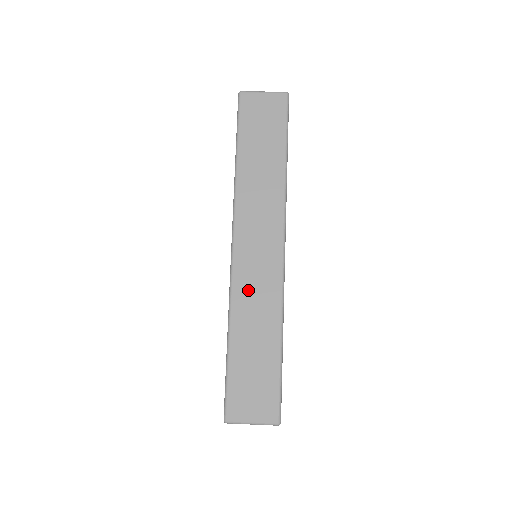
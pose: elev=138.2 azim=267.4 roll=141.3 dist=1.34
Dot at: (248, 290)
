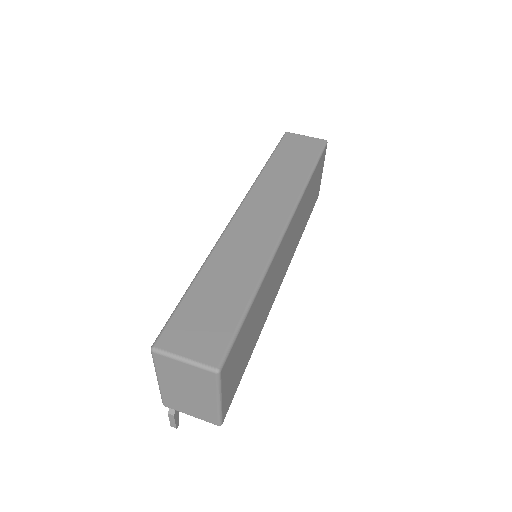
Dot at: (237, 243)
